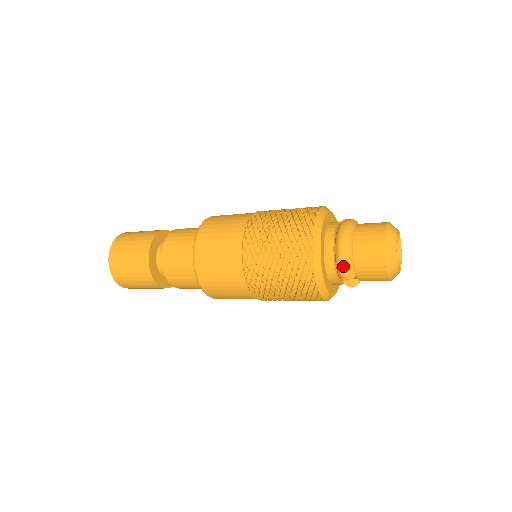
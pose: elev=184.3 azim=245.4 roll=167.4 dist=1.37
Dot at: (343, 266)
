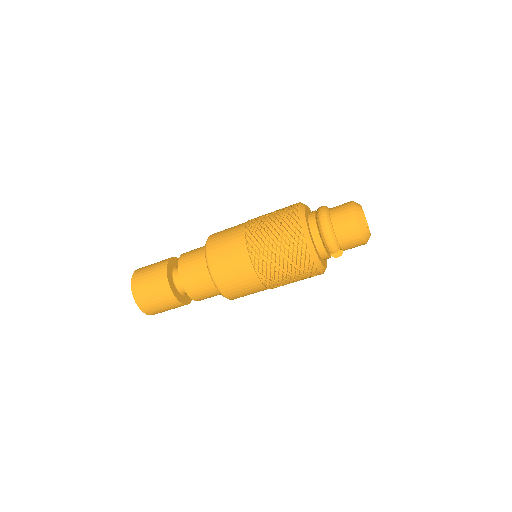
Dot at: (330, 243)
